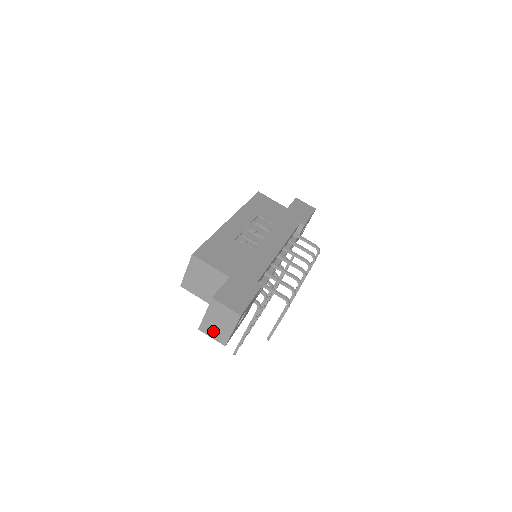
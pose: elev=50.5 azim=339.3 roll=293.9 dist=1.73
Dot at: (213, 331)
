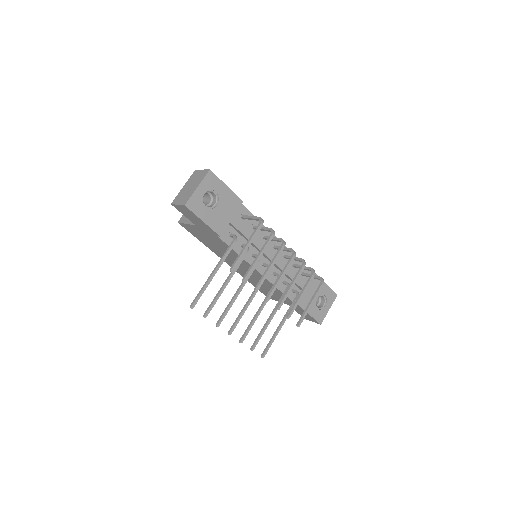
Dot at: (182, 198)
